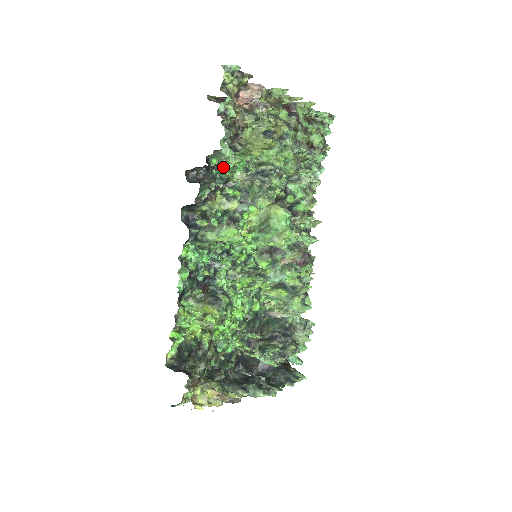
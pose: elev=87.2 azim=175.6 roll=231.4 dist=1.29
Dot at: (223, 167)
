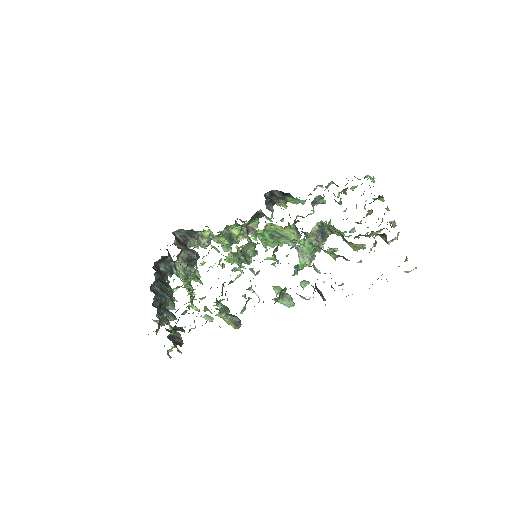
Dot at: occluded
